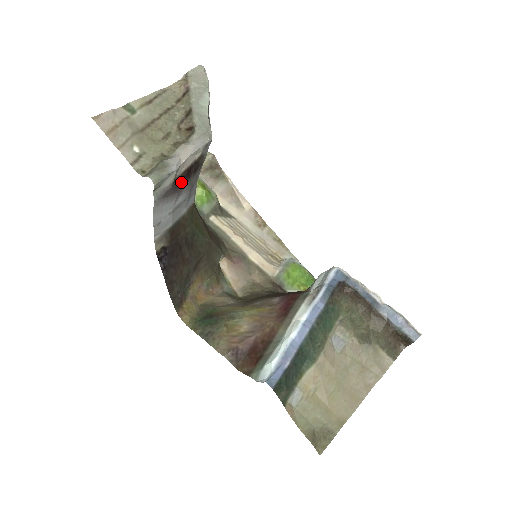
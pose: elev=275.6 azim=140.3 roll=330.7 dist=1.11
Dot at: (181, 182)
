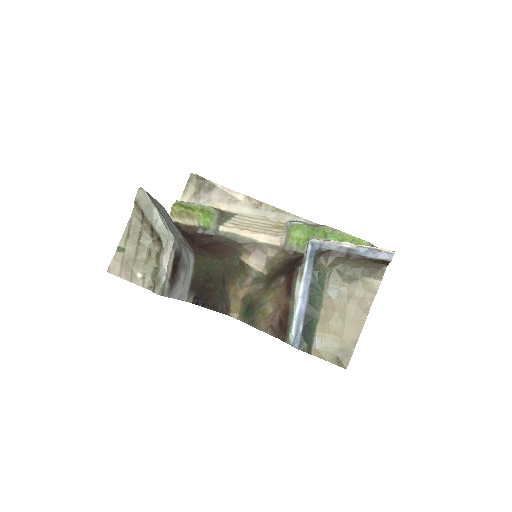
Dot at: (174, 275)
